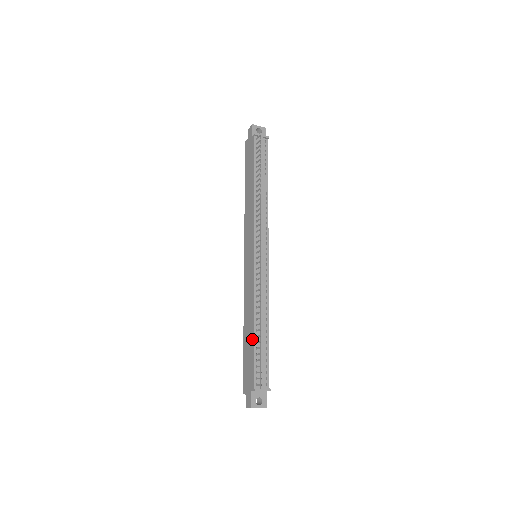
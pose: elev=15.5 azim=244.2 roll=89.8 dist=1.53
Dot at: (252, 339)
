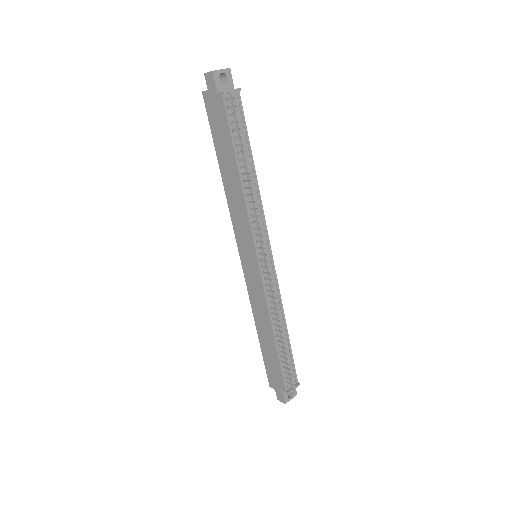
Dot at: (274, 349)
